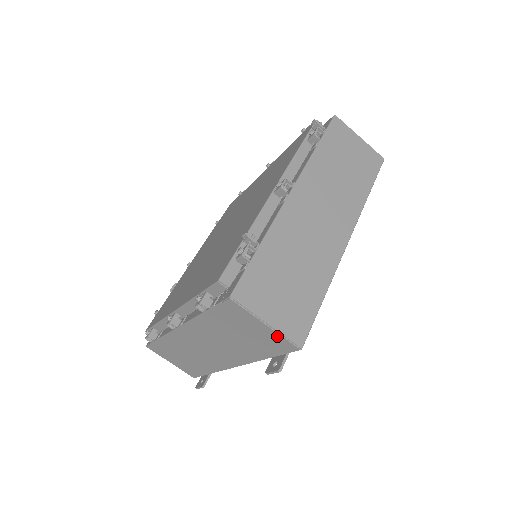
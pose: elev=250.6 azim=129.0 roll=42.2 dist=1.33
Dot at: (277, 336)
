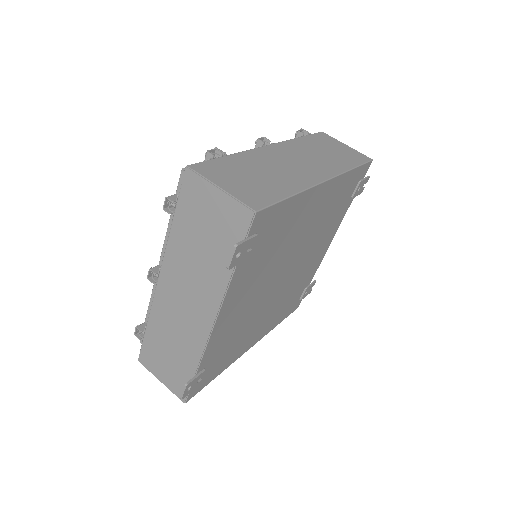
Dot at: (232, 203)
